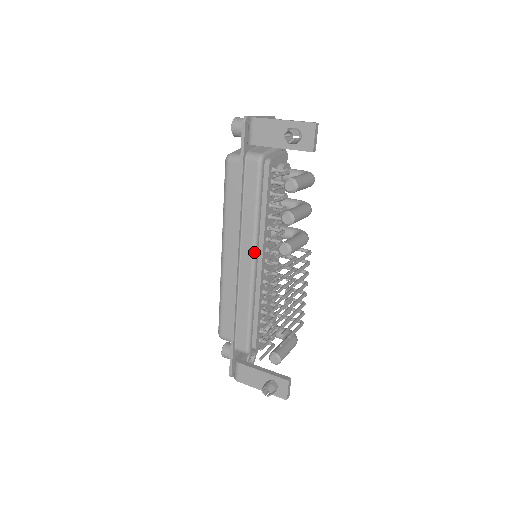
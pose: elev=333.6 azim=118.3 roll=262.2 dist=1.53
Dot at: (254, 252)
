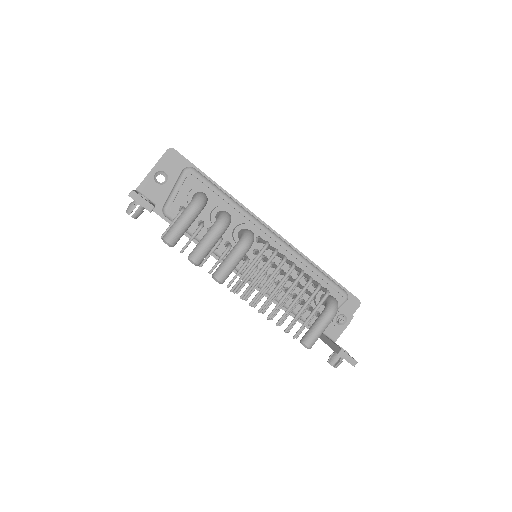
Dot at: occluded
